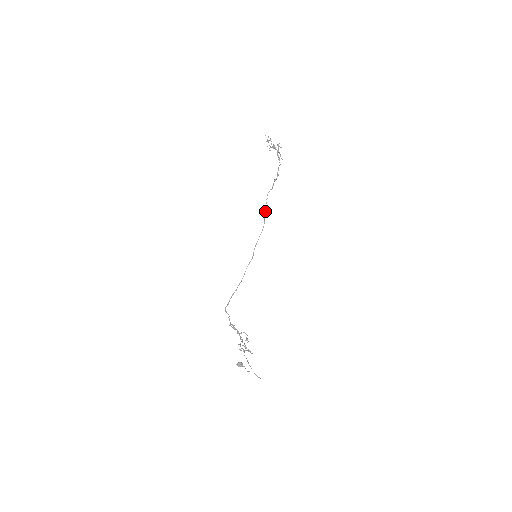
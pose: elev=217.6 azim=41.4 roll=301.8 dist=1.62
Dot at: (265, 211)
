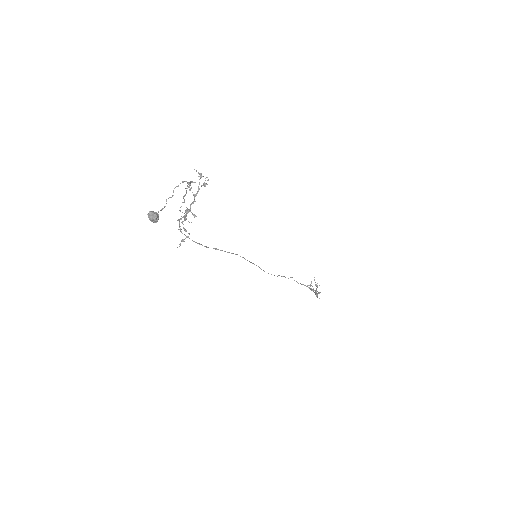
Dot at: (284, 276)
